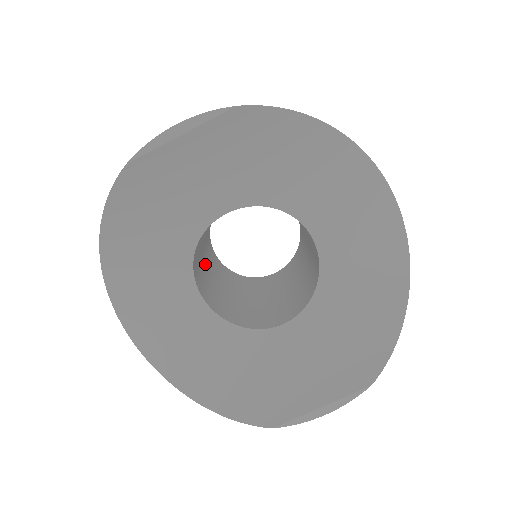
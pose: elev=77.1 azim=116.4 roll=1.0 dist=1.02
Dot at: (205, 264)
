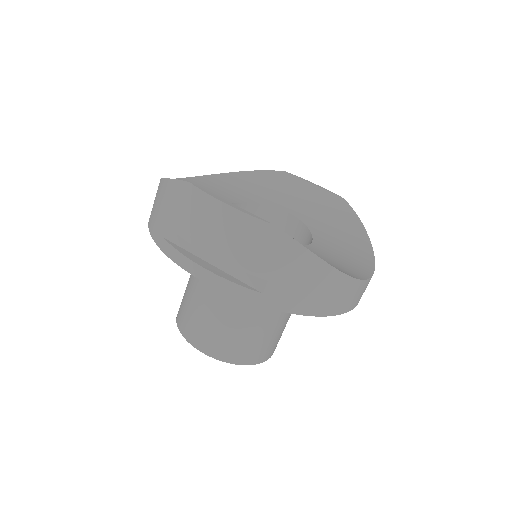
Dot at: occluded
